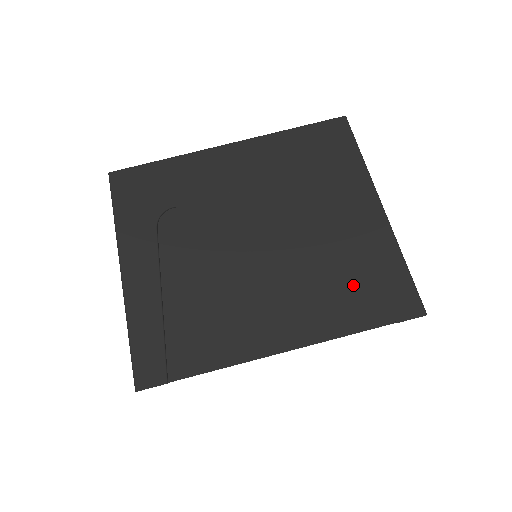
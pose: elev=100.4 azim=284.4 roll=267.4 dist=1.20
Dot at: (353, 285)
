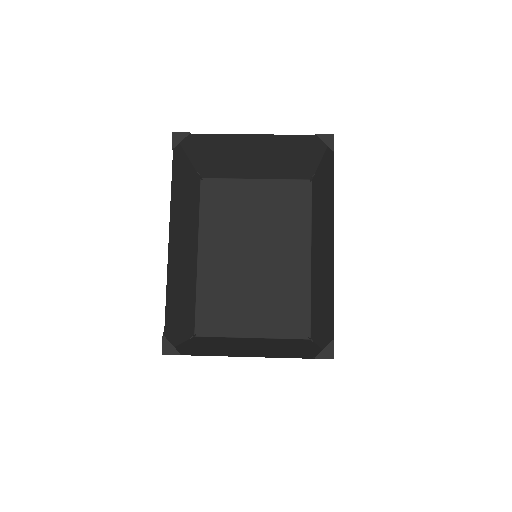
Dot at: (298, 145)
